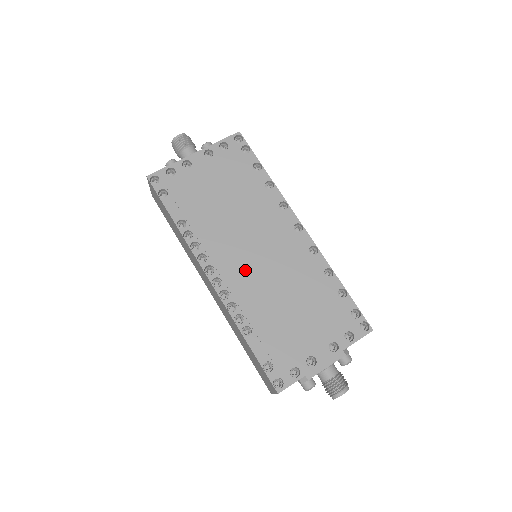
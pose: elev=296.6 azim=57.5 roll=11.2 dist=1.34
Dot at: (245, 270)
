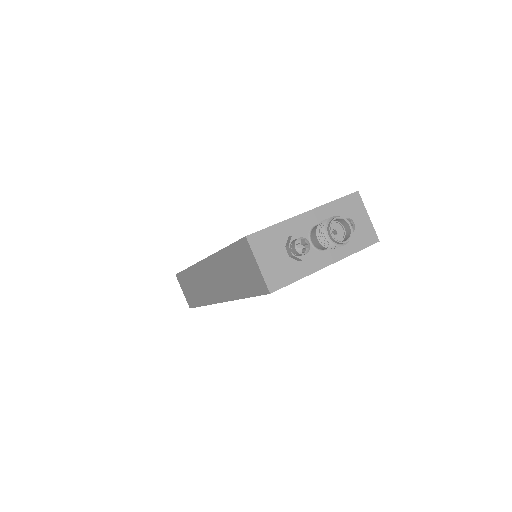
Dot at: occluded
